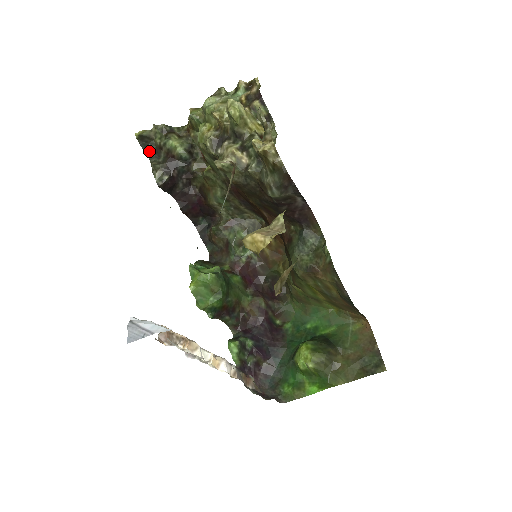
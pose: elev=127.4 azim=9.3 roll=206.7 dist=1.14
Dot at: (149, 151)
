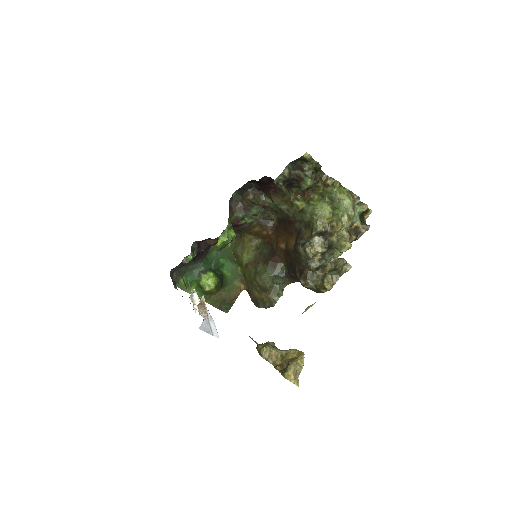
Dot at: (296, 162)
